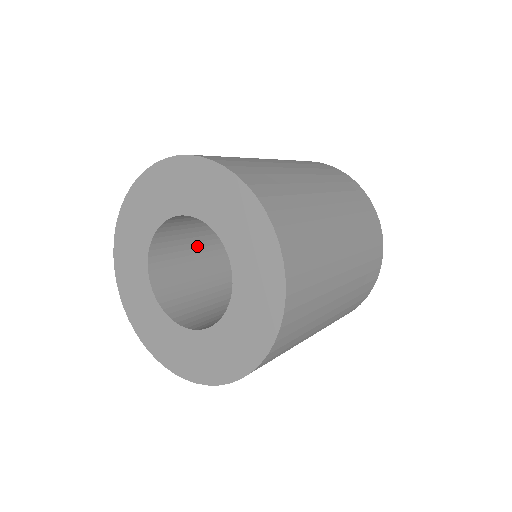
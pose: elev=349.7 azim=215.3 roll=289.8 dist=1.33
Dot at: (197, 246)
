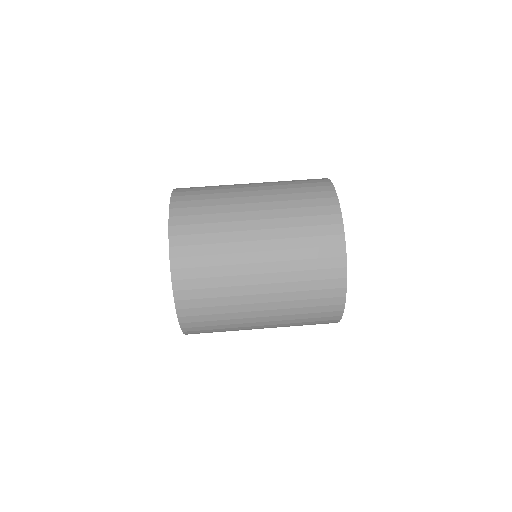
Dot at: occluded
